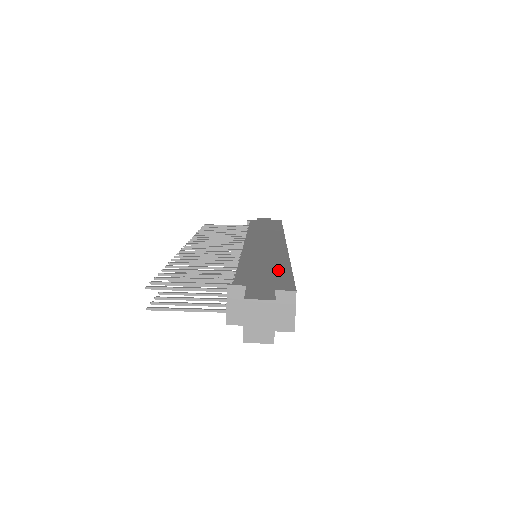
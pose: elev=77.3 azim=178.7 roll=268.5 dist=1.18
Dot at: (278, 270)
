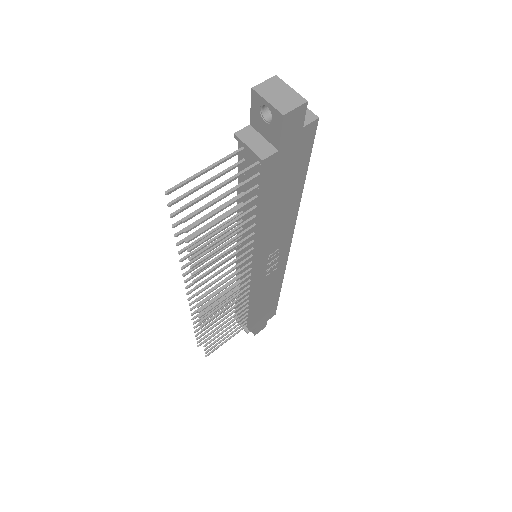
Dot at: occluded
